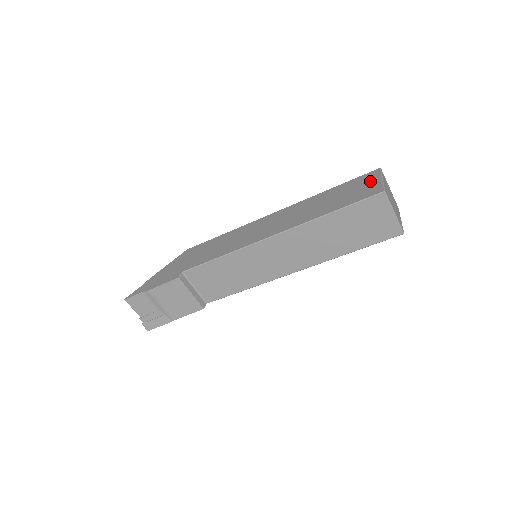
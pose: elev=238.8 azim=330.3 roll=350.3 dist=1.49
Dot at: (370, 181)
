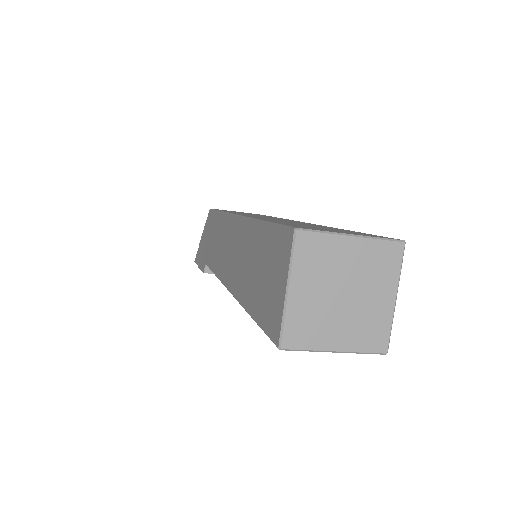
Dot at: (278, 274)
